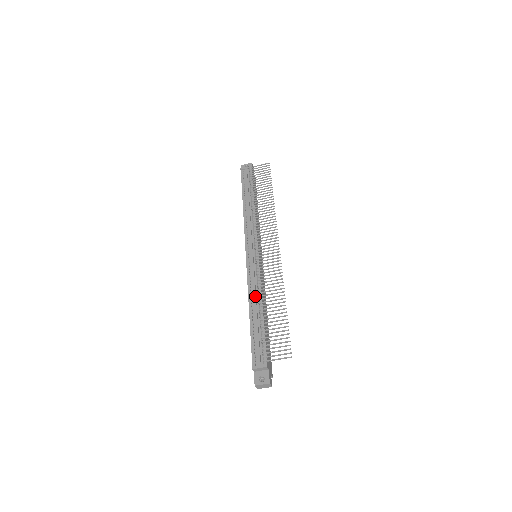
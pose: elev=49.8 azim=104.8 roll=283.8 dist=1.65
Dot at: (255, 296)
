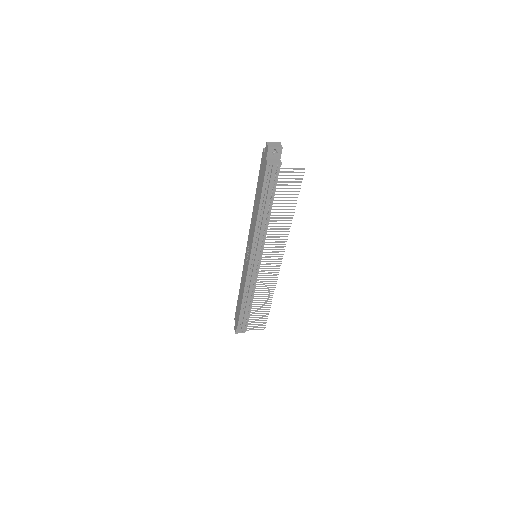
Dot at: (250, 295)
